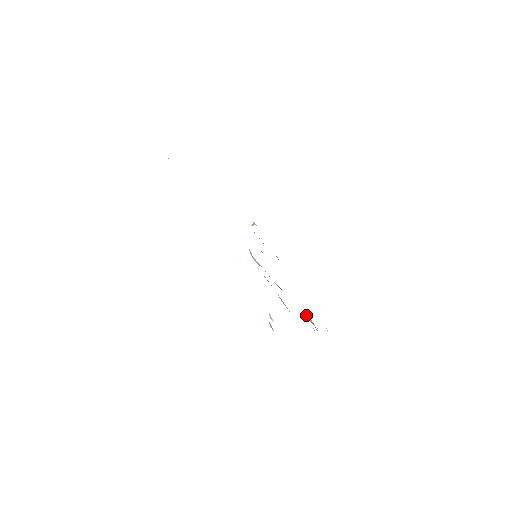
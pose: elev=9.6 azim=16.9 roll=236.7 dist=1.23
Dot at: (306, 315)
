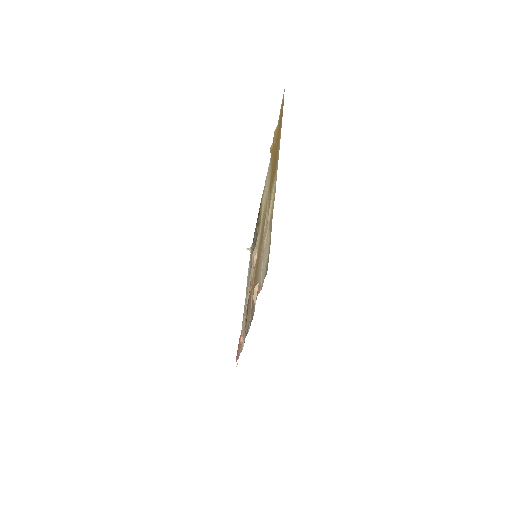
Dot at: (241, 335)
